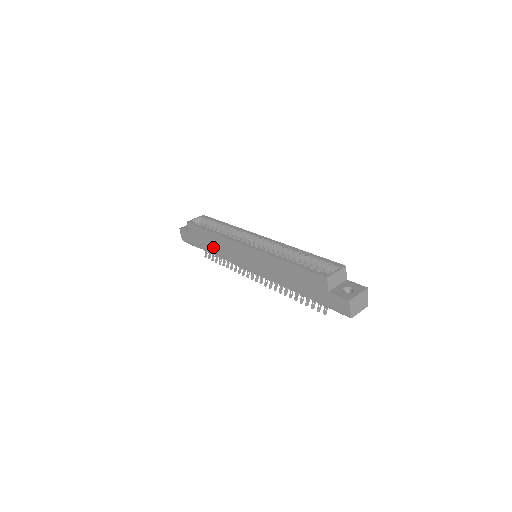
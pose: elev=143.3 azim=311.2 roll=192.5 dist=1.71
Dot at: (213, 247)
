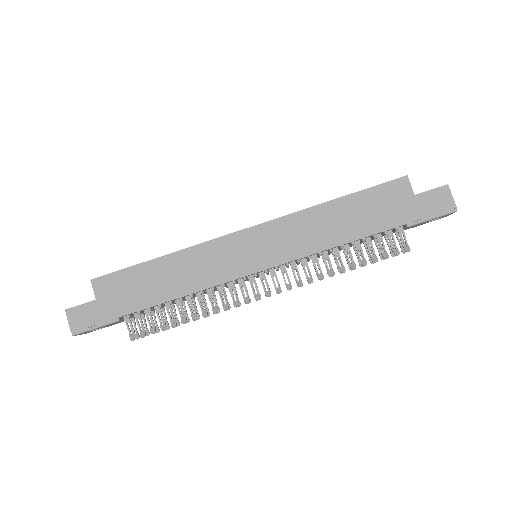
Dot at: (167, 285)
